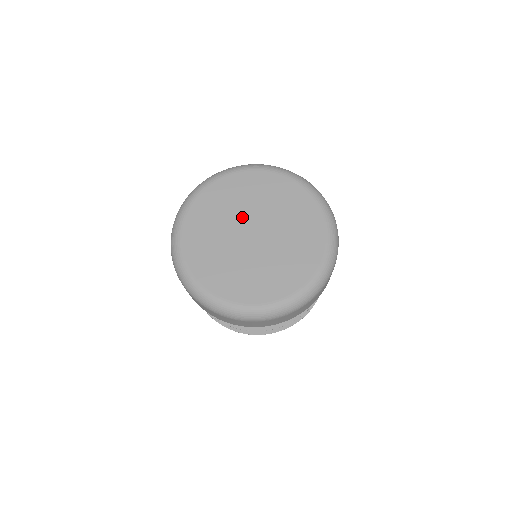
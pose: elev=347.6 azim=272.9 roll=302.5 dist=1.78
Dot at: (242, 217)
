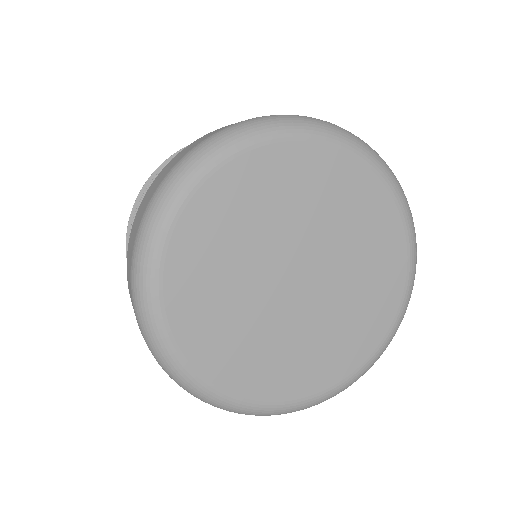
Dot at: (266, 259)
